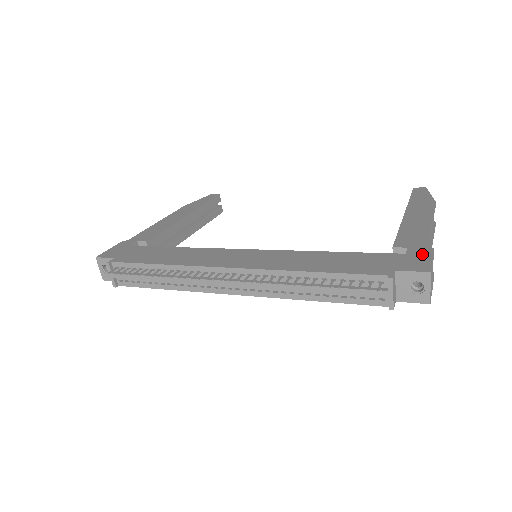
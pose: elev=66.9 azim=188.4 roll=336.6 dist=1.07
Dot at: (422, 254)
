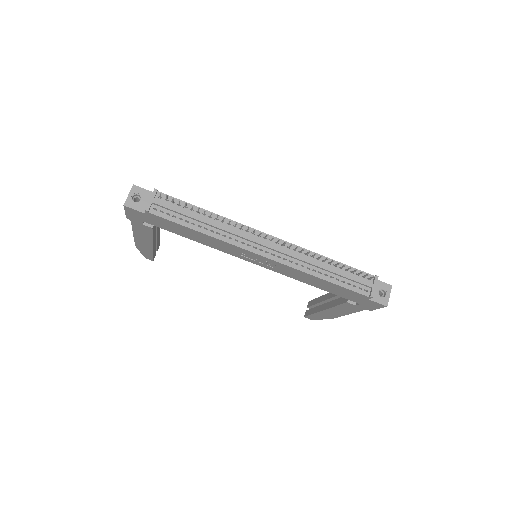
Dot at: occluded
